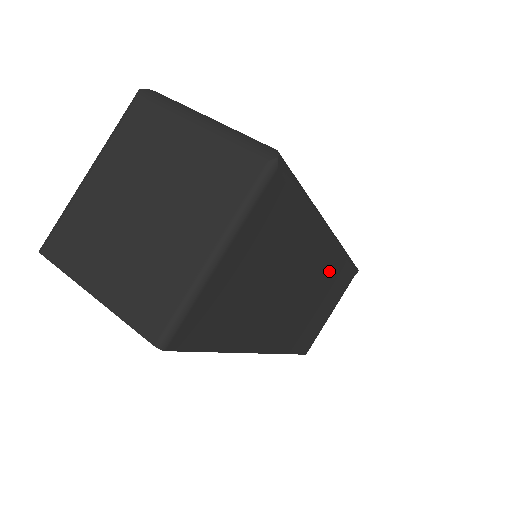
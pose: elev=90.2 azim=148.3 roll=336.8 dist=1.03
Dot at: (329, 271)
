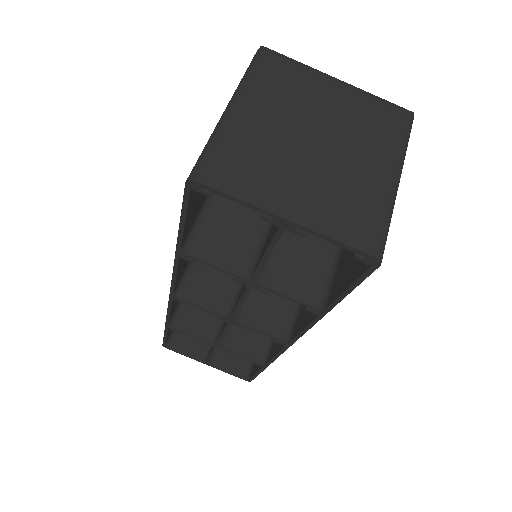
Dot at: occluded
